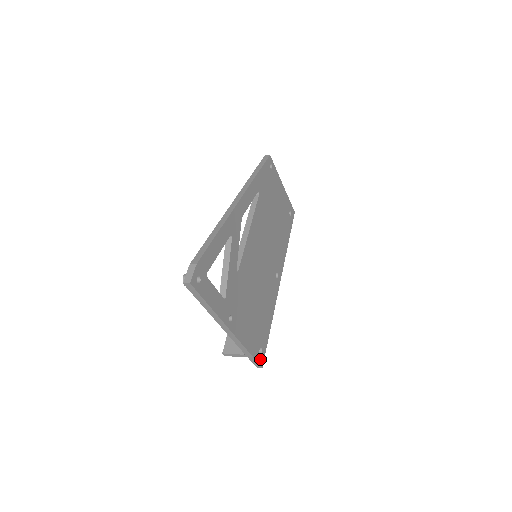
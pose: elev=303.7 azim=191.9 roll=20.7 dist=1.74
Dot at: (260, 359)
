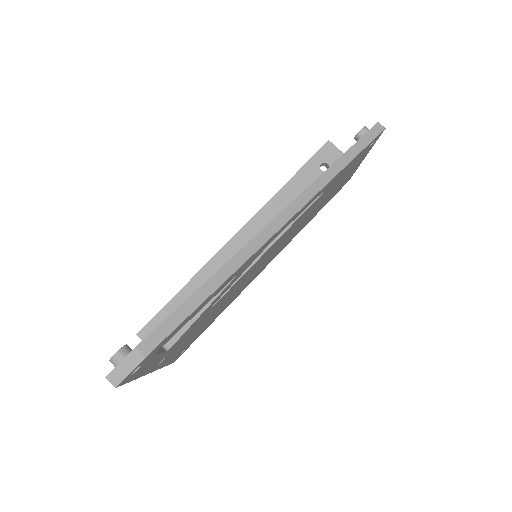
Dot at: (177, 358)
